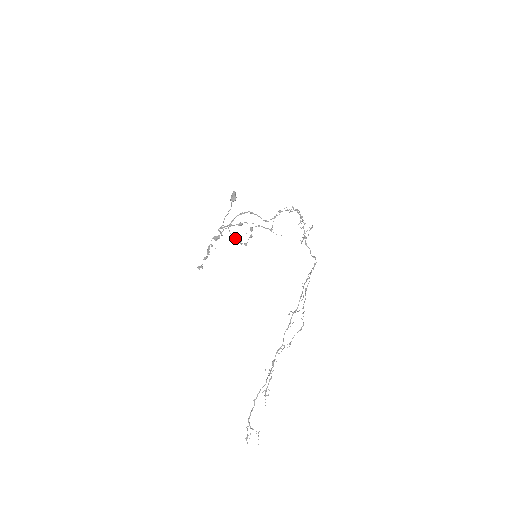
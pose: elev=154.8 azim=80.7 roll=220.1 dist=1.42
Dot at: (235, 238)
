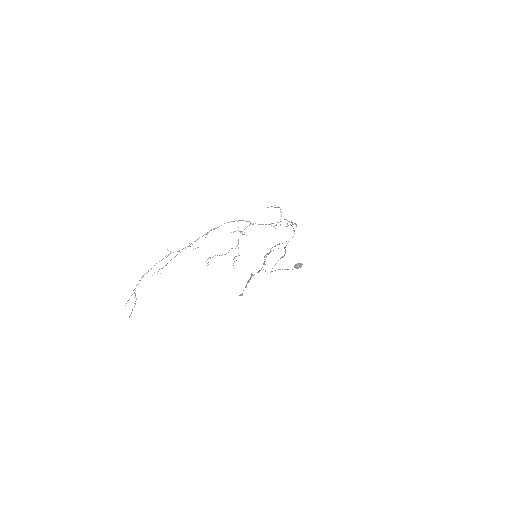
Dot at: occluded
